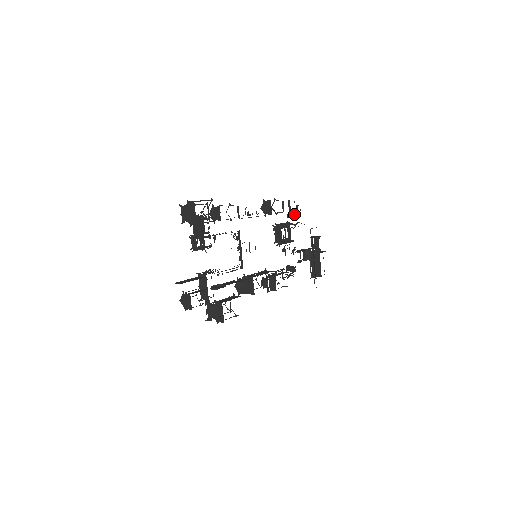
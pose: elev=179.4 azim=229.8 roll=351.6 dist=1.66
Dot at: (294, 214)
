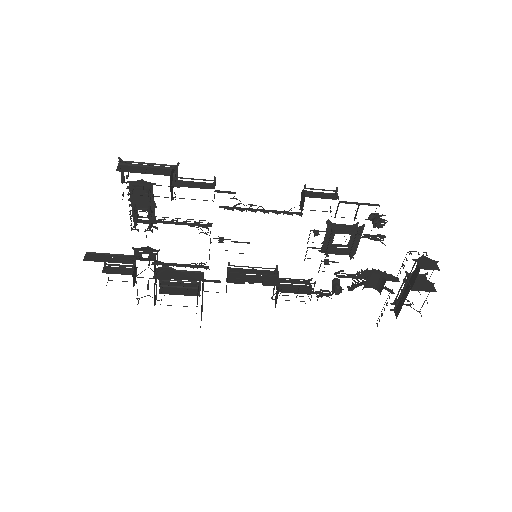
Dot at: (375, 222)
